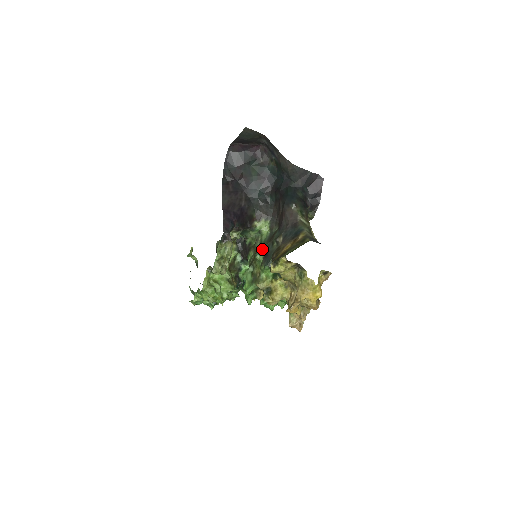
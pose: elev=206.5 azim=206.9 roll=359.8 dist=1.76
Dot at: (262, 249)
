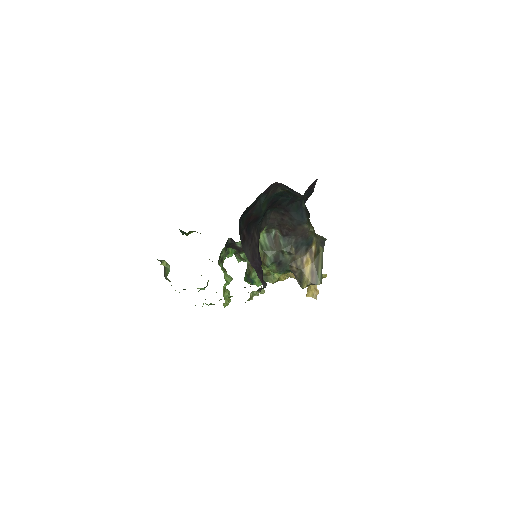
Dot at: (273, 260)
